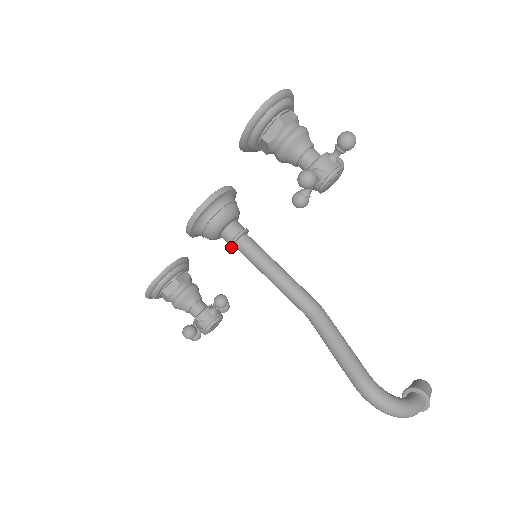
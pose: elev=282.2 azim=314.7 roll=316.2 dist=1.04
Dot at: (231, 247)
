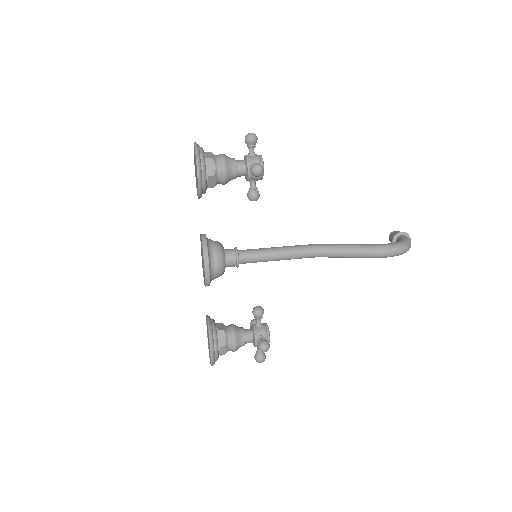
Dot at: (238, 265)
